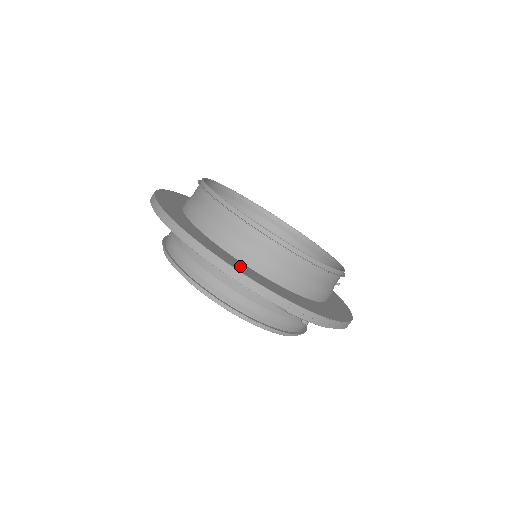
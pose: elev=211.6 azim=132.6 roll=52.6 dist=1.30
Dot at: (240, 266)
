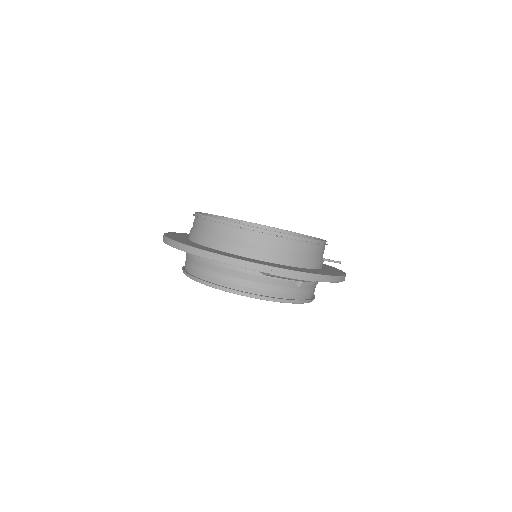
Dot at: (229, 255)
